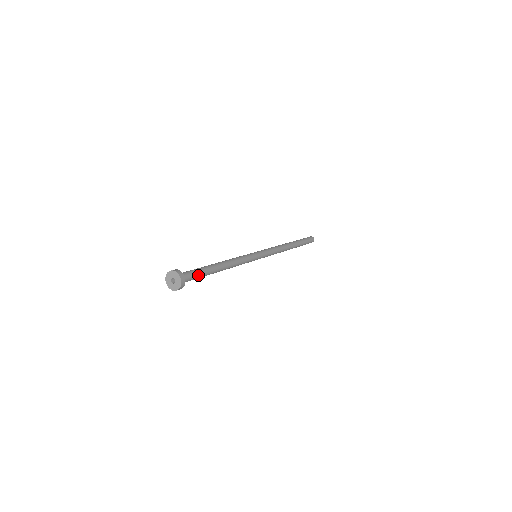
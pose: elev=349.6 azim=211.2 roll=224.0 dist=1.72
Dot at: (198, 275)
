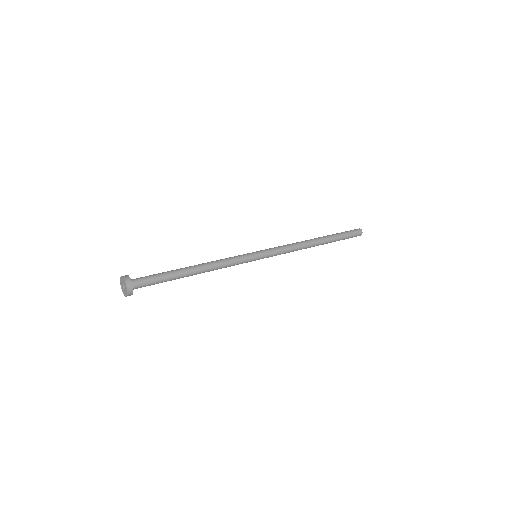
Dot at: (157, 283)
